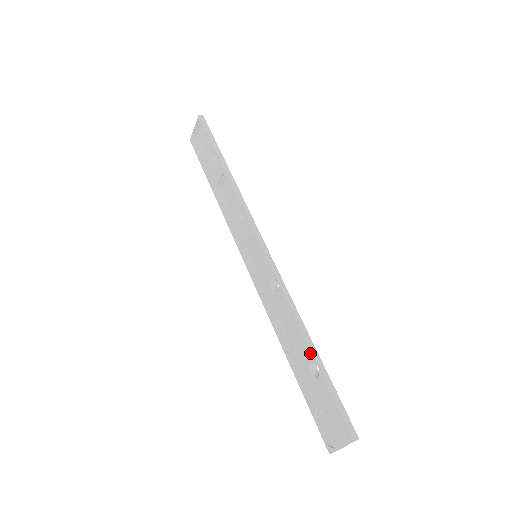
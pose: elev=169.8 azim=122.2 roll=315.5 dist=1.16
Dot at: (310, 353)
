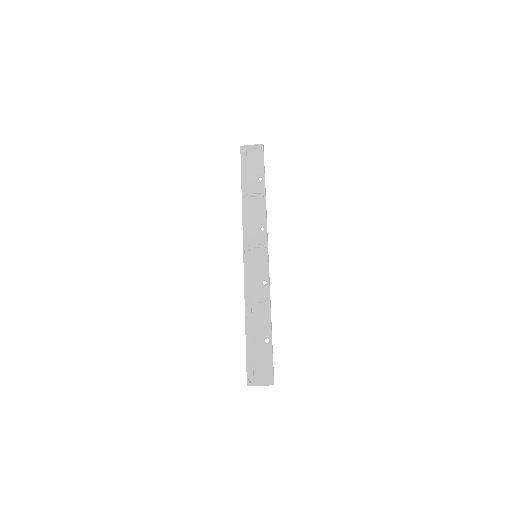
Dot at: (270, 330)
